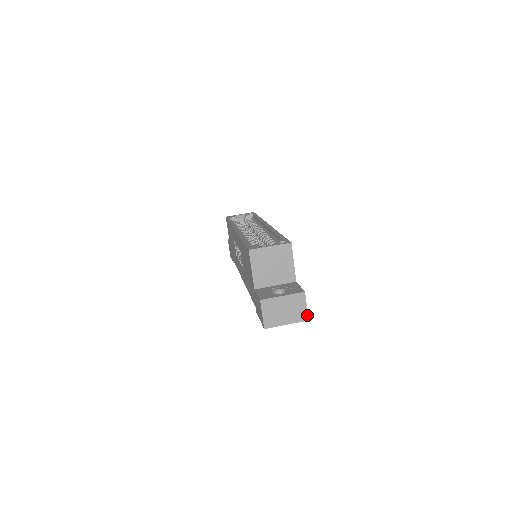
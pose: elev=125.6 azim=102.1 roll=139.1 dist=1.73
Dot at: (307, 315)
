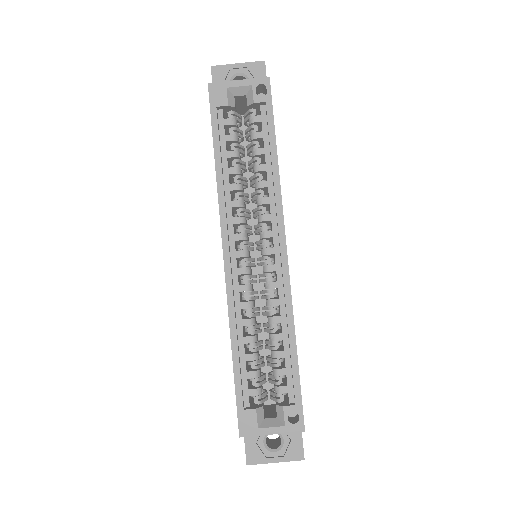
Dot at: occluded
